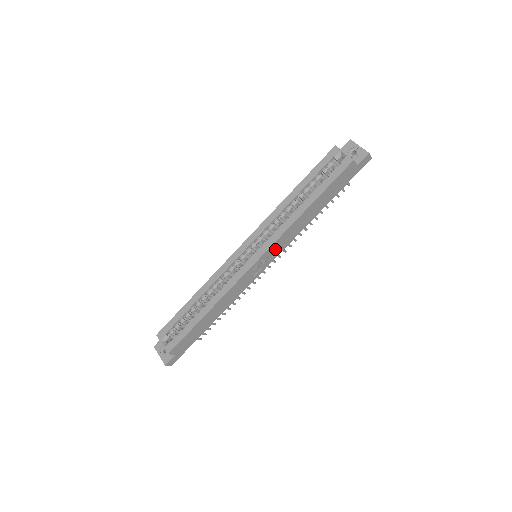
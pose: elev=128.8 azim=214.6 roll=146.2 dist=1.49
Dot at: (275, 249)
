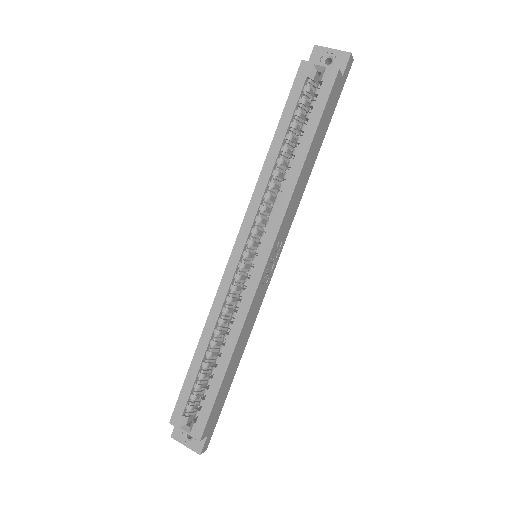
Dot at: (281, 236)
